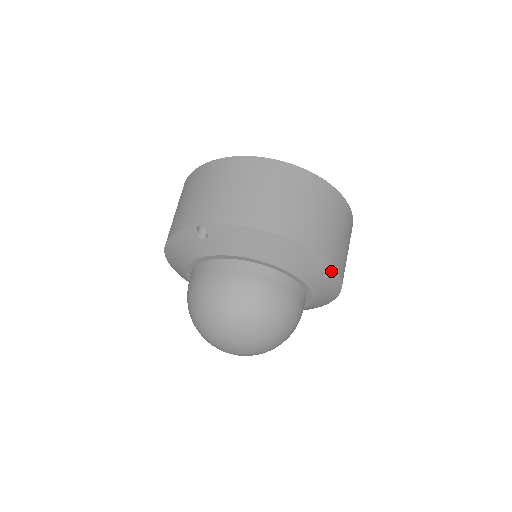
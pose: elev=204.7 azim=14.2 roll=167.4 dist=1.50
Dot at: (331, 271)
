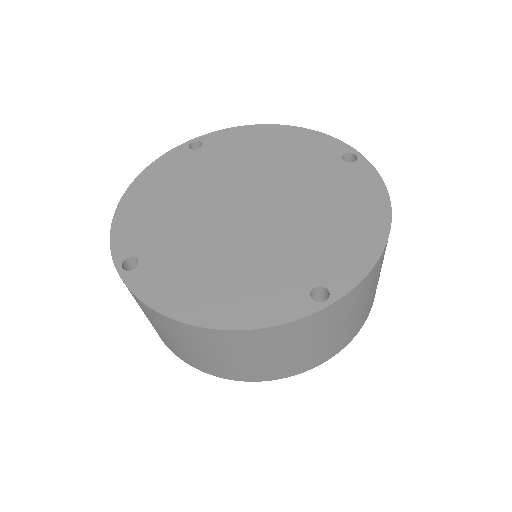
Dot at: occluded
